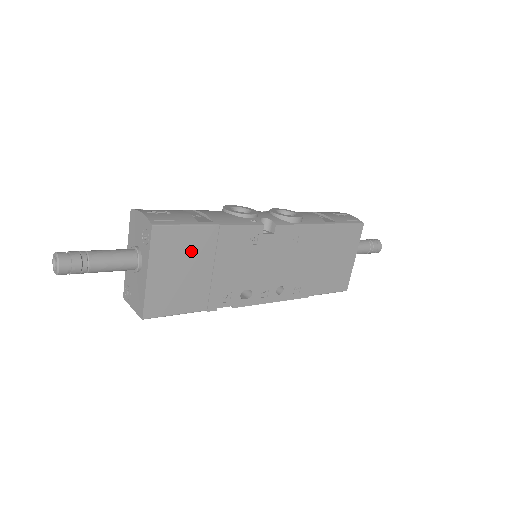
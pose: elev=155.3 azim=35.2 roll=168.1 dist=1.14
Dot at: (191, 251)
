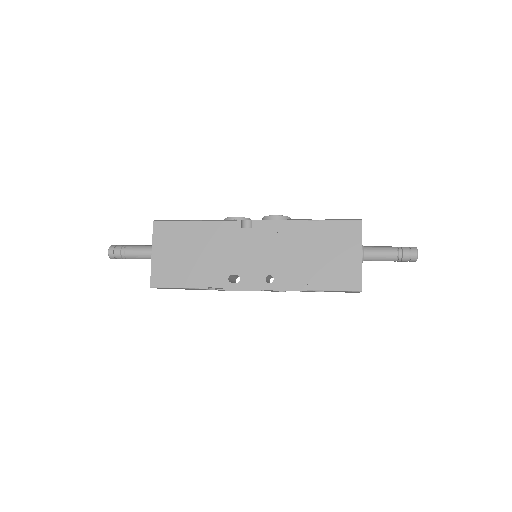
Dot at: (182, 239)
